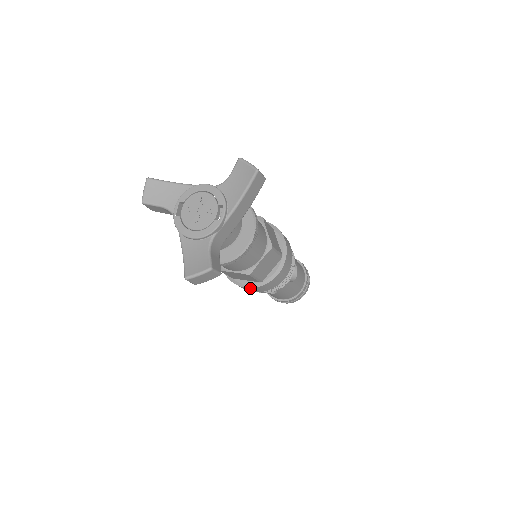
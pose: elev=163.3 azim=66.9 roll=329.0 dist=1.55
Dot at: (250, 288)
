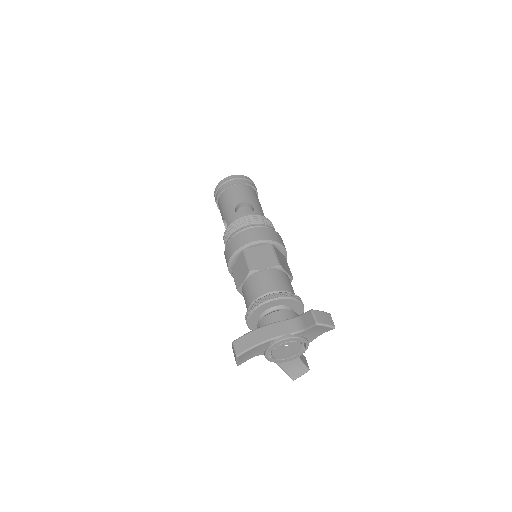
Dot at: occluded
